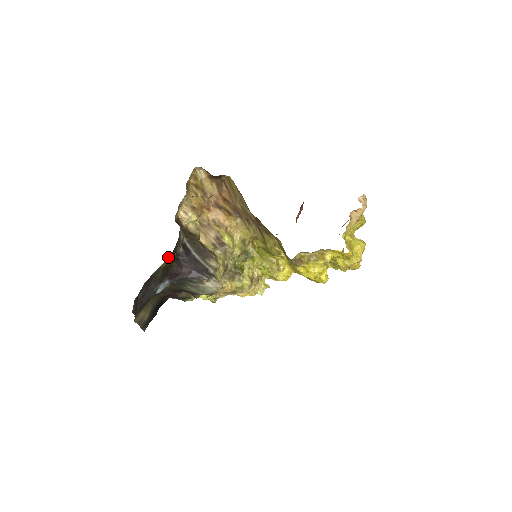
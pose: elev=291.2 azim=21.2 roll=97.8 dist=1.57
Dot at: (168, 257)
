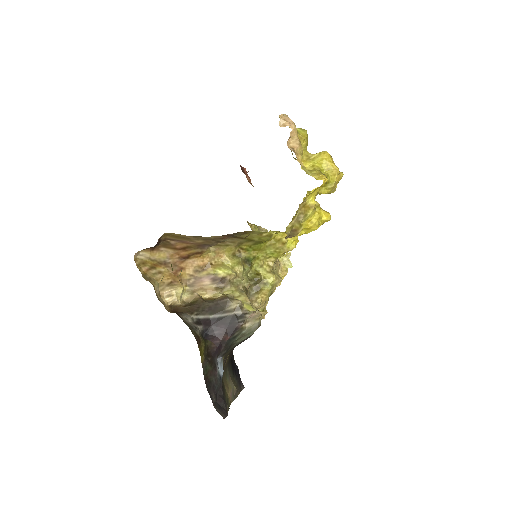
Dot at: (199, 350)
